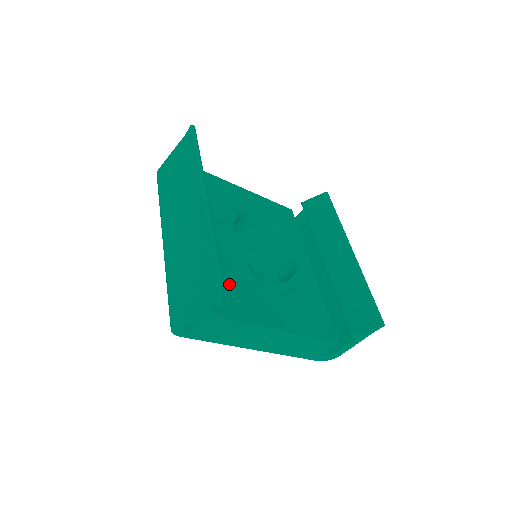
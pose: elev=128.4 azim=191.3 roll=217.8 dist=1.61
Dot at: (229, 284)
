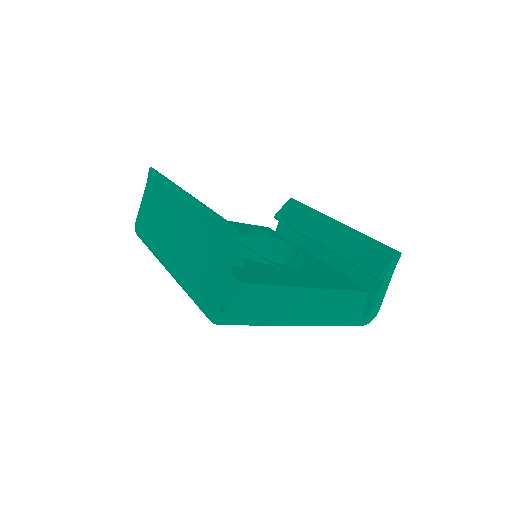
Dot at: (243, 266)
